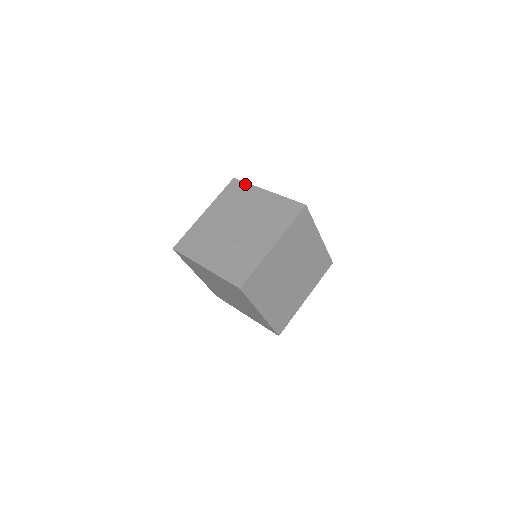
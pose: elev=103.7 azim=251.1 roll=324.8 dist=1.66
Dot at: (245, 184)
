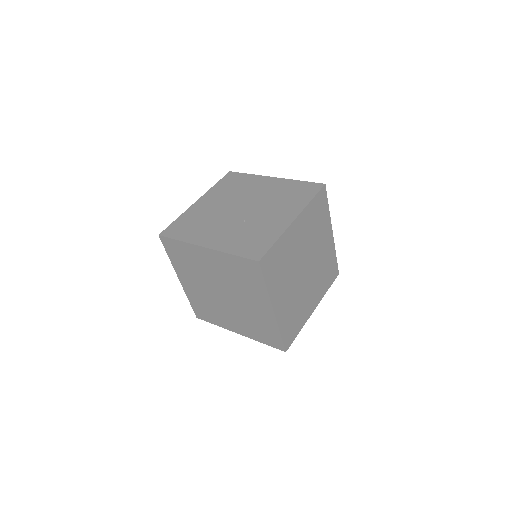
Dot at: (245, 174)
